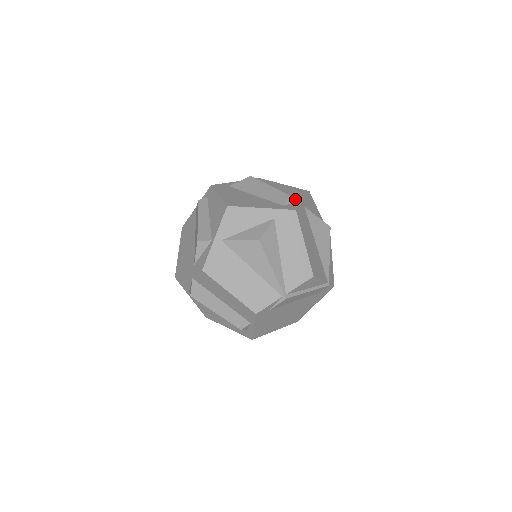
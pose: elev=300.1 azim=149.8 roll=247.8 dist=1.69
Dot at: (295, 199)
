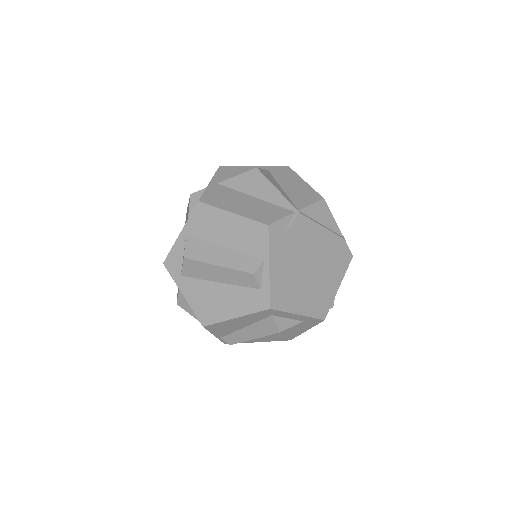
Dot at: occluded
